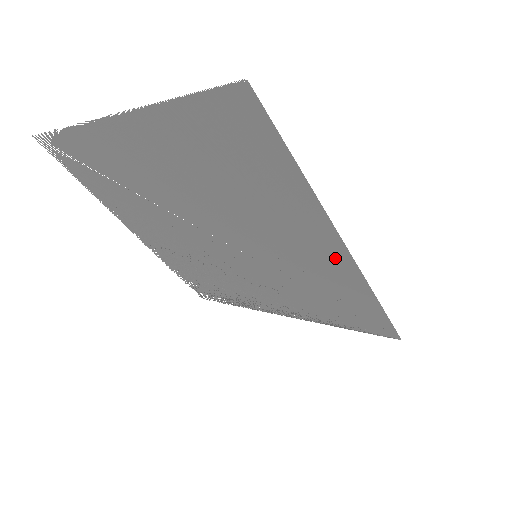
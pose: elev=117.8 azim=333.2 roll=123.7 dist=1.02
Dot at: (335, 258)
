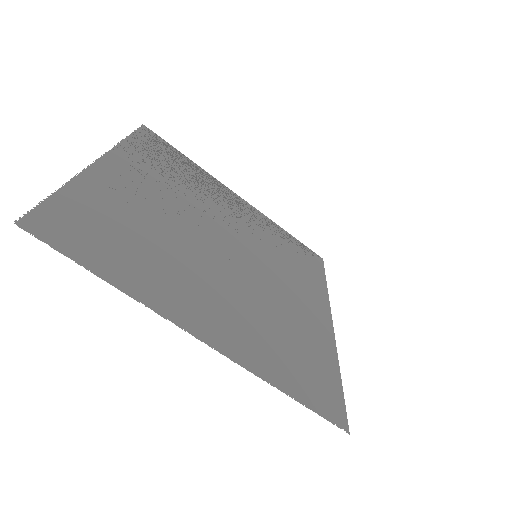
Dot at: (320, 308)
